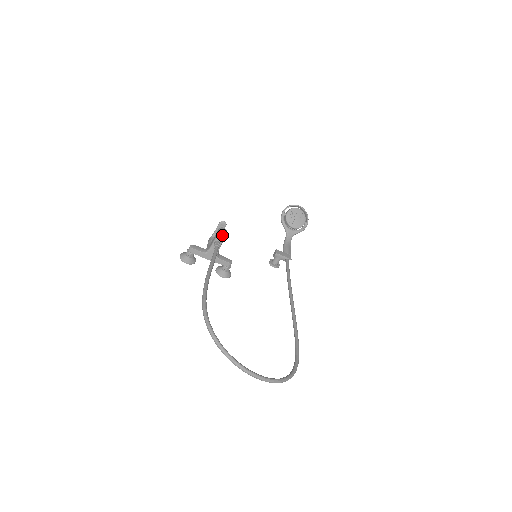
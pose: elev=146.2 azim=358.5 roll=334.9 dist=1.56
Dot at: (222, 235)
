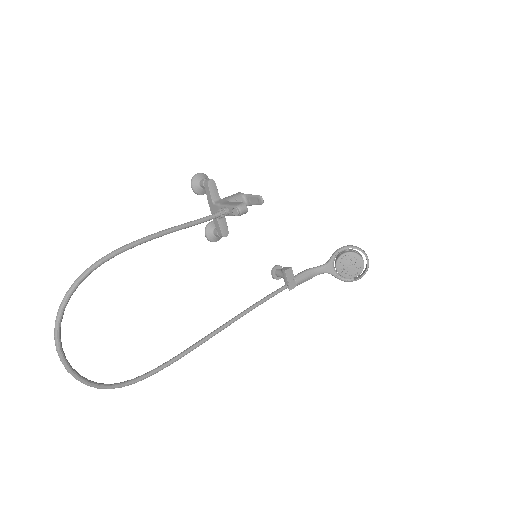
Dot at: (235, 212)
